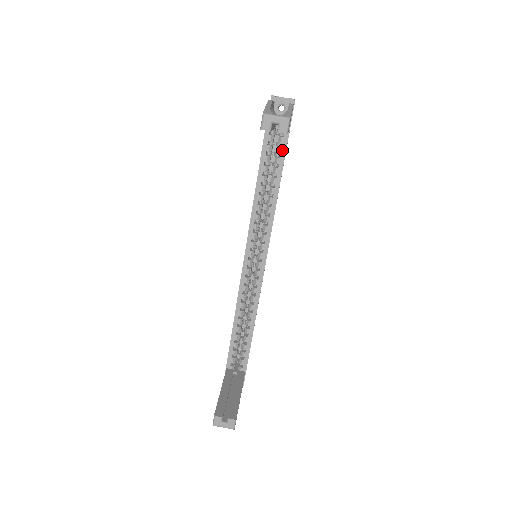
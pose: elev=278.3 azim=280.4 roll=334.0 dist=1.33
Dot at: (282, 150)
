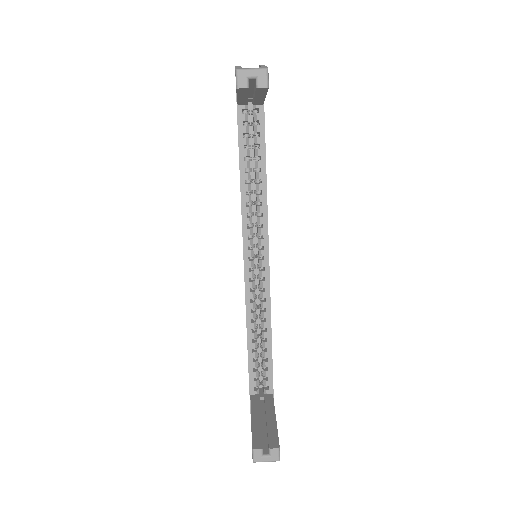
Dot at: (260, 128)
